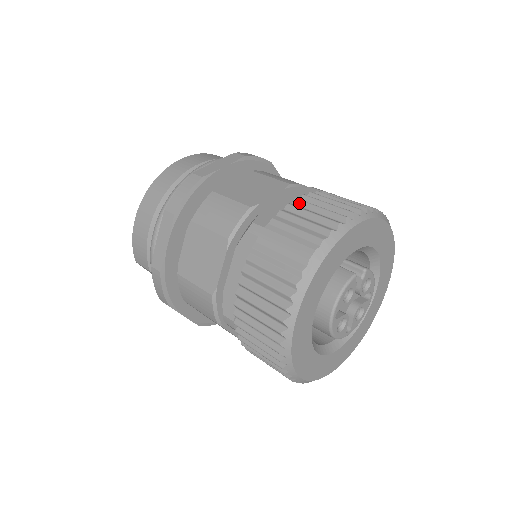
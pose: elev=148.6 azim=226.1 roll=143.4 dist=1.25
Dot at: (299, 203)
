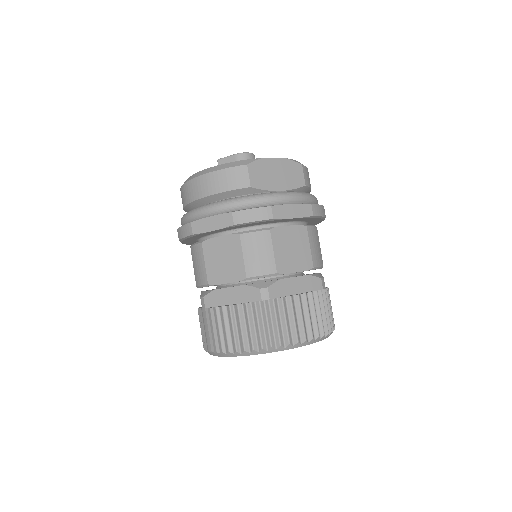
Dot at: (228, 311)
